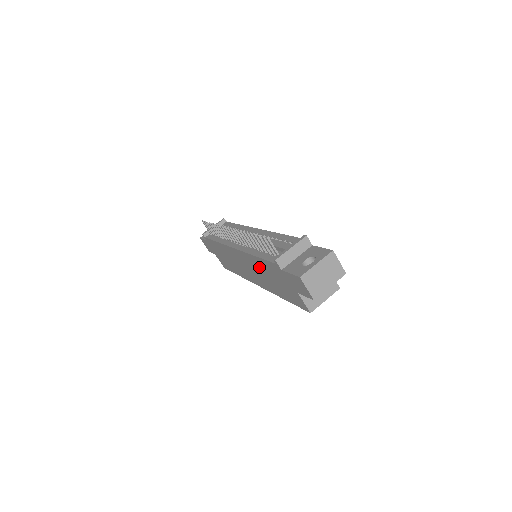
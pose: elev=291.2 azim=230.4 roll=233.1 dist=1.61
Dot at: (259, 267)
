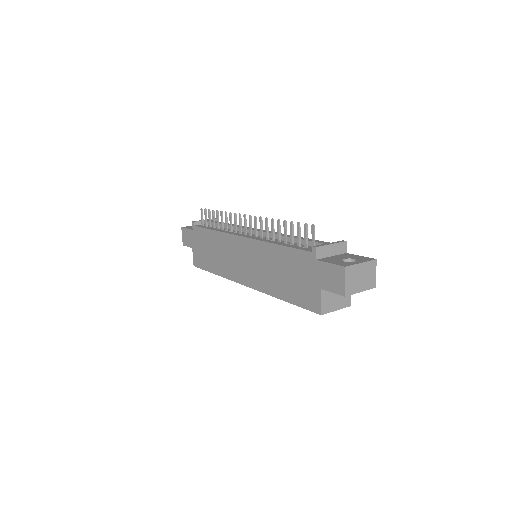
Dot at: (272, 259)
